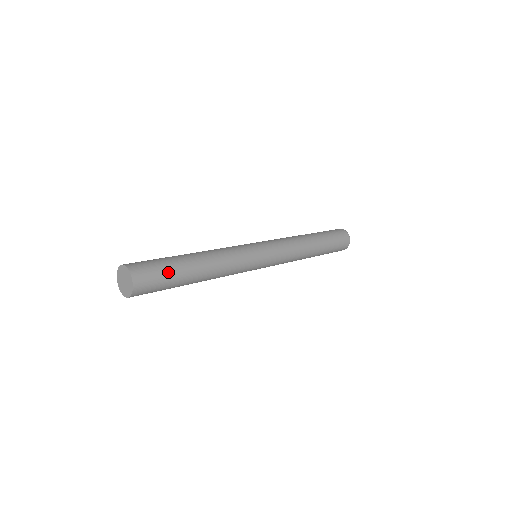
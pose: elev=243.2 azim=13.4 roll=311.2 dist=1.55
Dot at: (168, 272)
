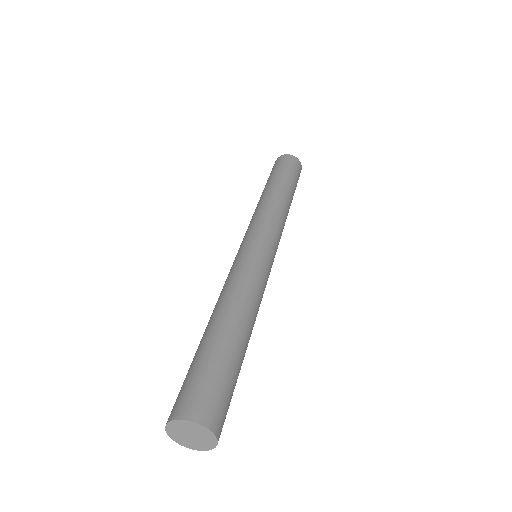
Dot at: (214, 367)
